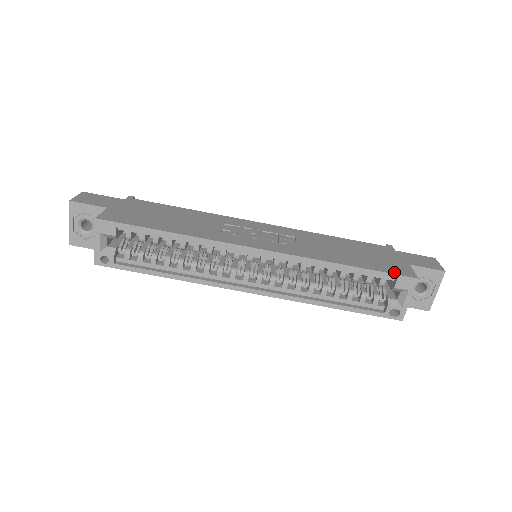
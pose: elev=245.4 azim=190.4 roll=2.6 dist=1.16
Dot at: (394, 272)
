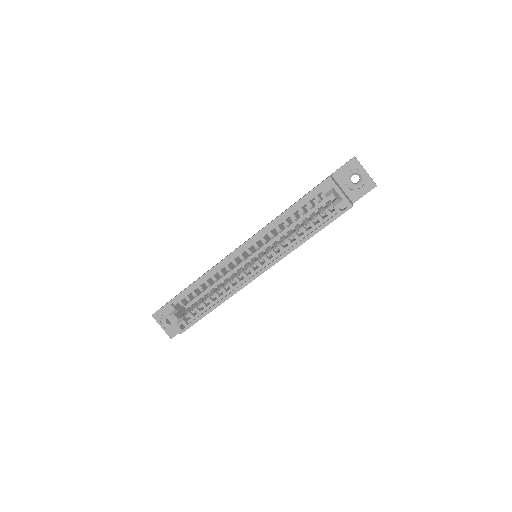
Dot at: (315, 187)
